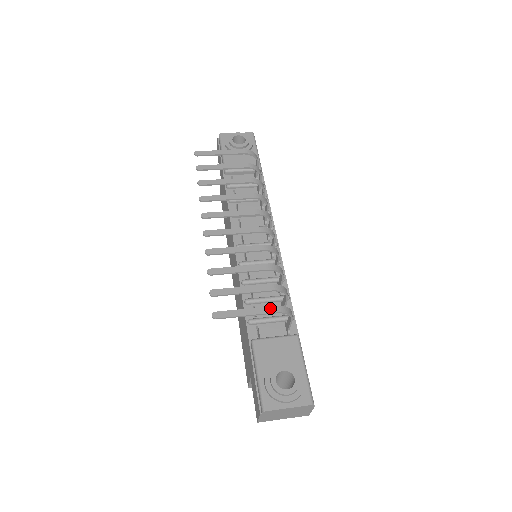
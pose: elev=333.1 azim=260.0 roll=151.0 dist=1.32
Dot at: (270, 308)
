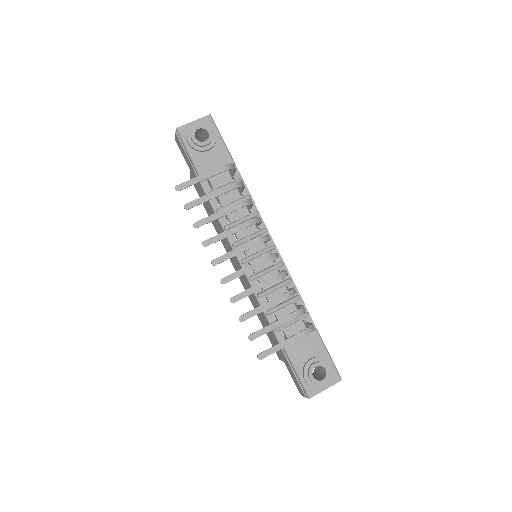
Dot at: (299, 334)
